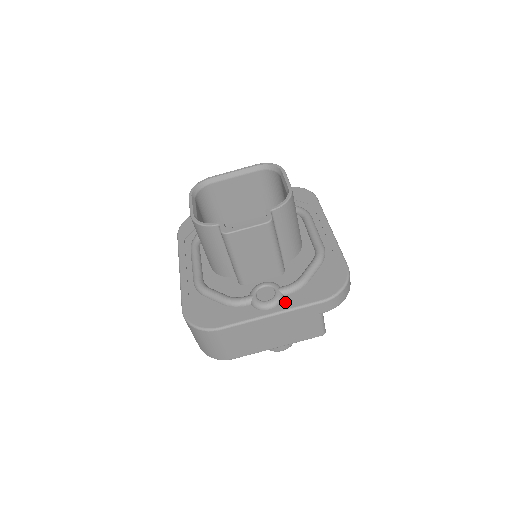
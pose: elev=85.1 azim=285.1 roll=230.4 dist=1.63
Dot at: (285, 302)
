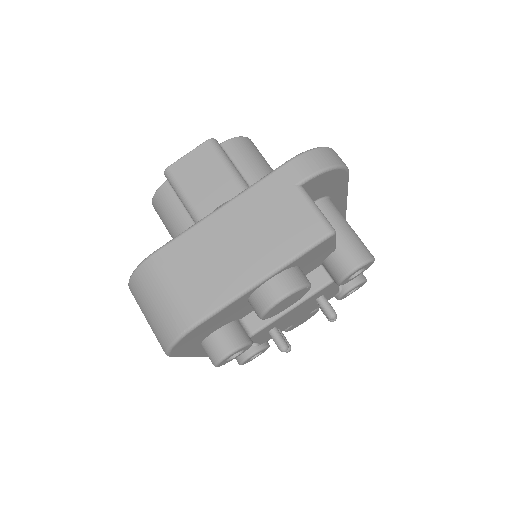
Dot at: occluded
